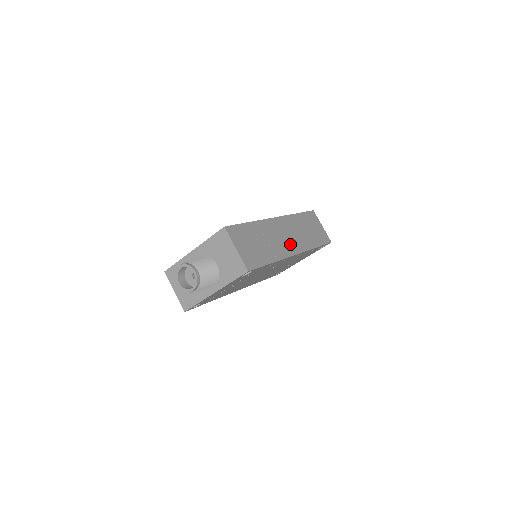
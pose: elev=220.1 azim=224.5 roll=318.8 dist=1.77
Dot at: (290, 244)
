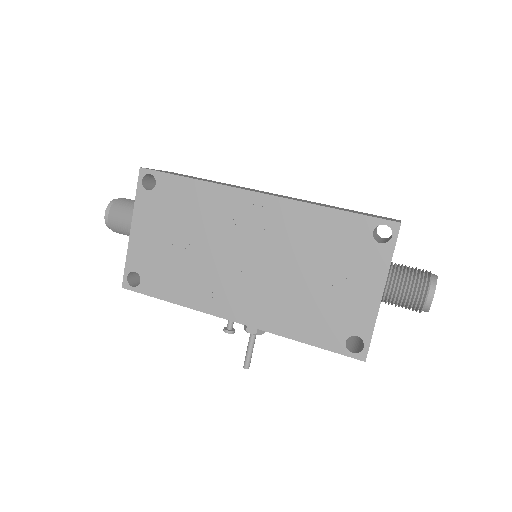
Dot at: occluded
